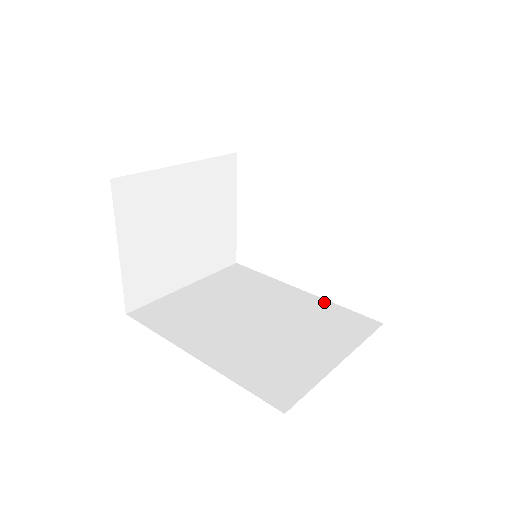
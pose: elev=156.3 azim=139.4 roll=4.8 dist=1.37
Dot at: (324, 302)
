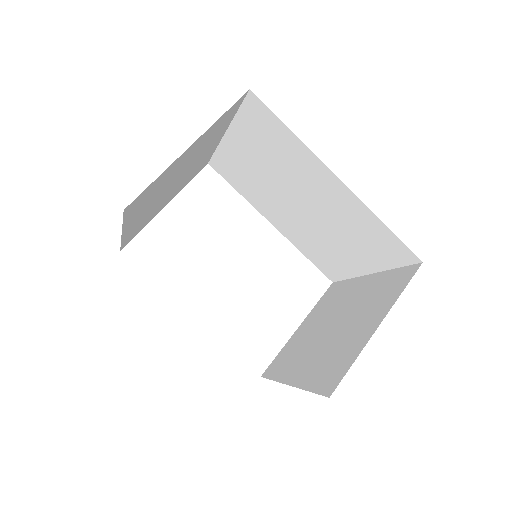
Dot at: occluded
